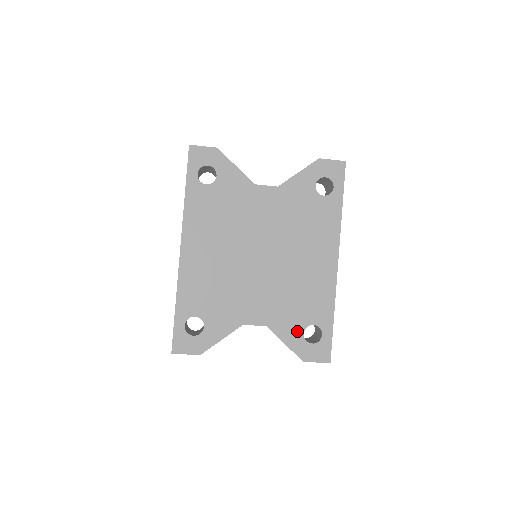
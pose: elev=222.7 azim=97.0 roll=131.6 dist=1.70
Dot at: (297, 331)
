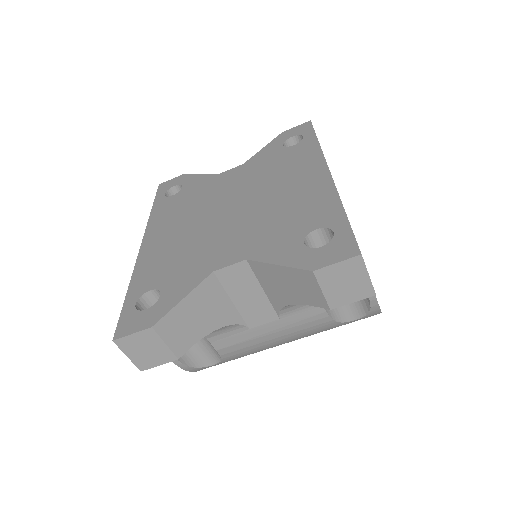
Dot at: (293, 245)
